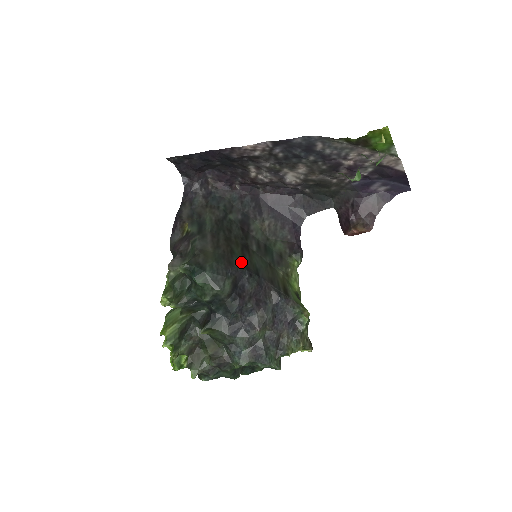
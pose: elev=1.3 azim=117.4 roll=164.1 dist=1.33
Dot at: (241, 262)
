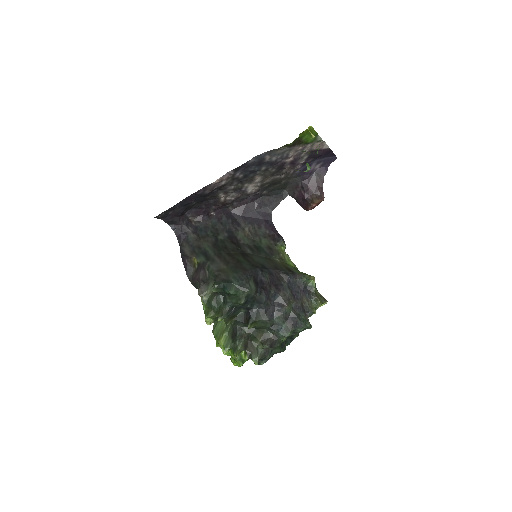
Dot at: (250, 265)
